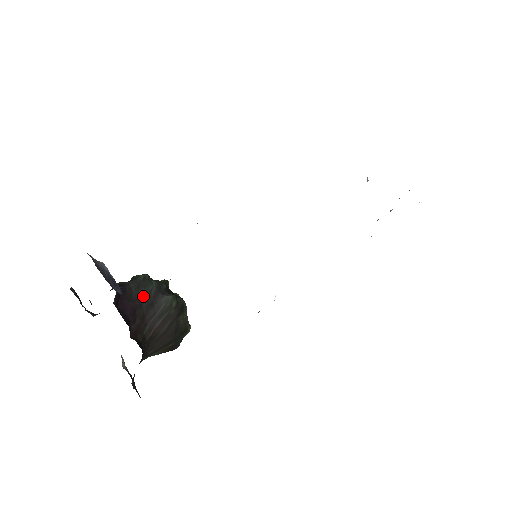
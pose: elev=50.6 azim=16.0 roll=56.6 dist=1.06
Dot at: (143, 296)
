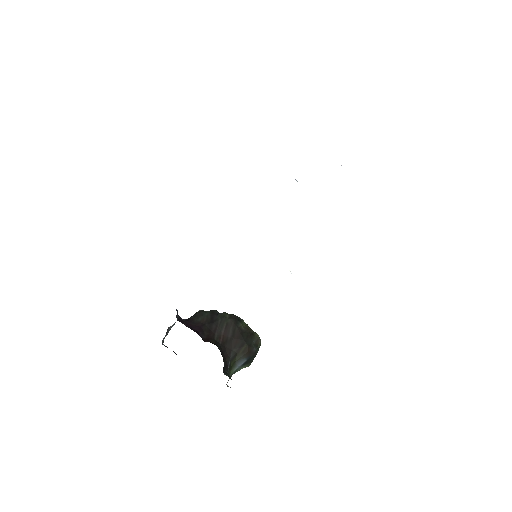
Dot at: (203, 320)
